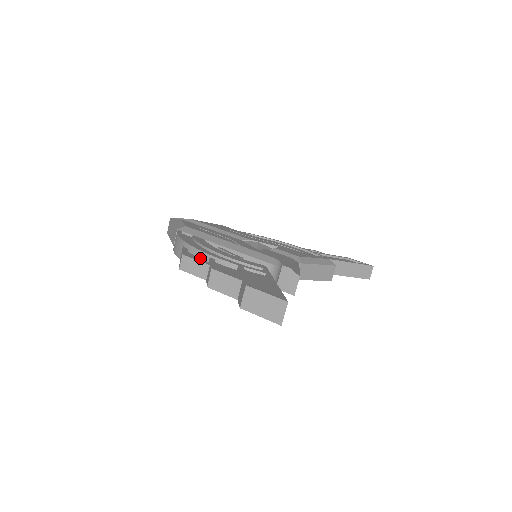
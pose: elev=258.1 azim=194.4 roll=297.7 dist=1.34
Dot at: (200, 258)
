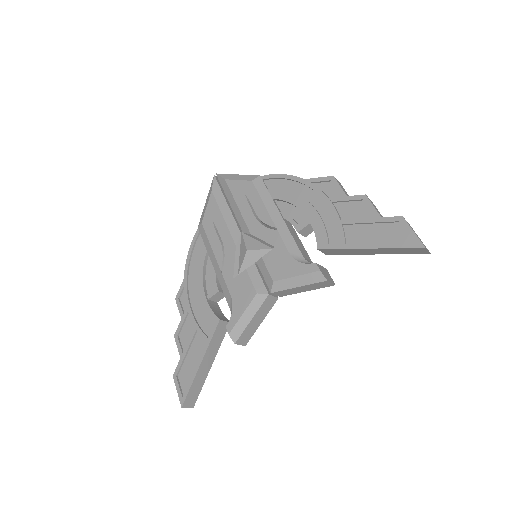
Dot at: occluded
